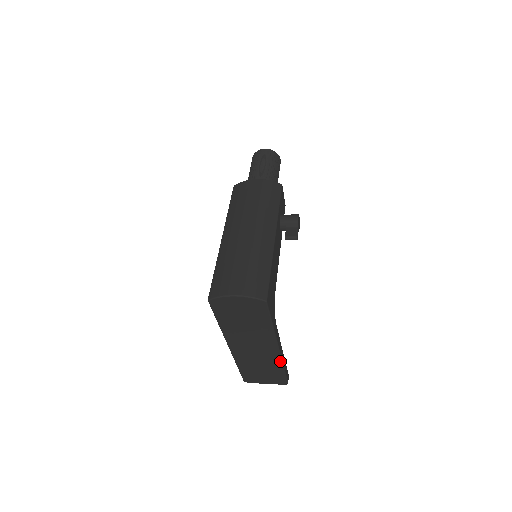
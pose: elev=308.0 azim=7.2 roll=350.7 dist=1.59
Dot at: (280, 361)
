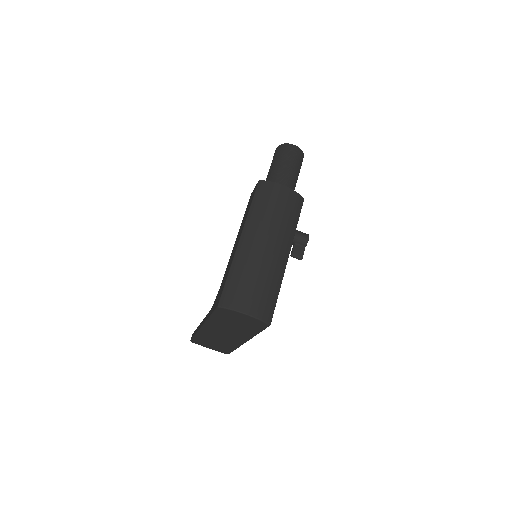
Dot at: (238, 346)
